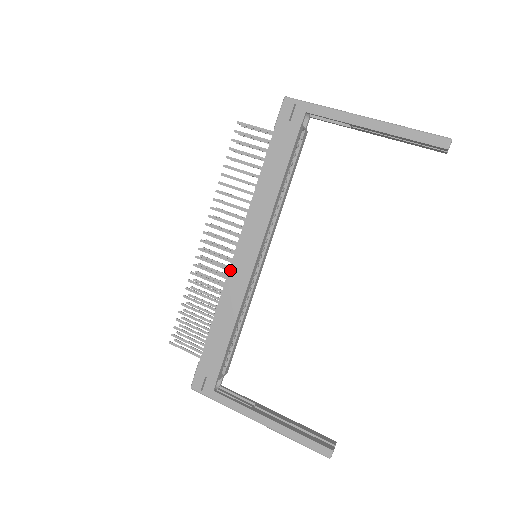
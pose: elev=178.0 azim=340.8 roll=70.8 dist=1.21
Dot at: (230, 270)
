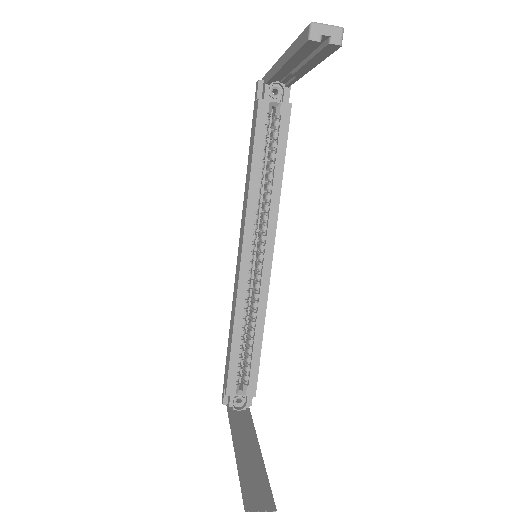
Dot at: (236, 272)
